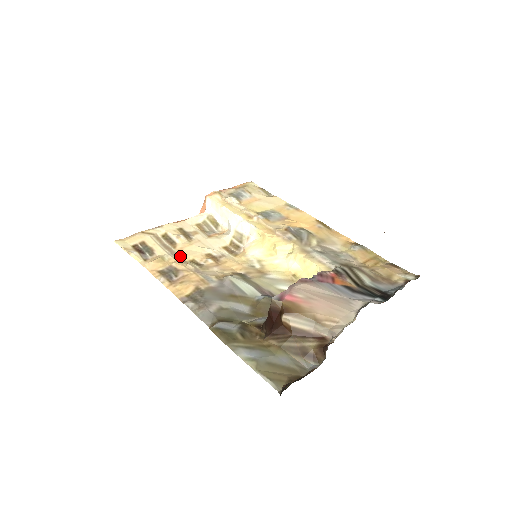
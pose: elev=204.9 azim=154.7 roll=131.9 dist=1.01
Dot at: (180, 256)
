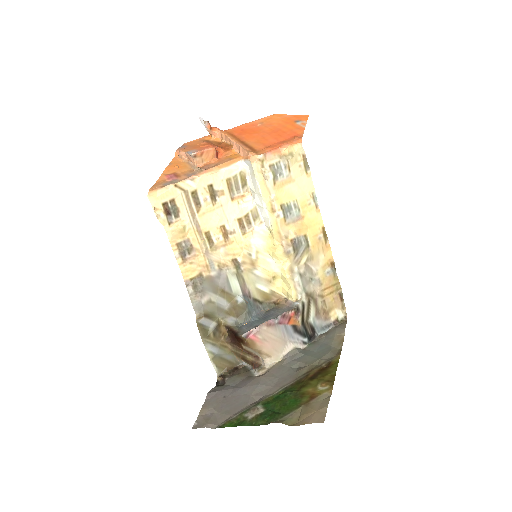
Dot at: (199, 226)
